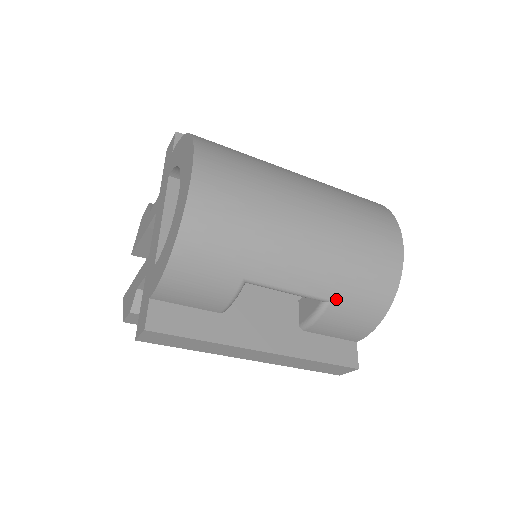
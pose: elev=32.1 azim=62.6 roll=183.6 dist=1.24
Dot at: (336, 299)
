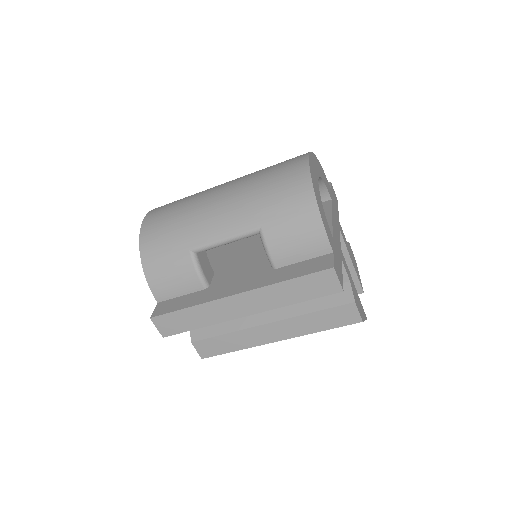
Dot at: (264, 223)
